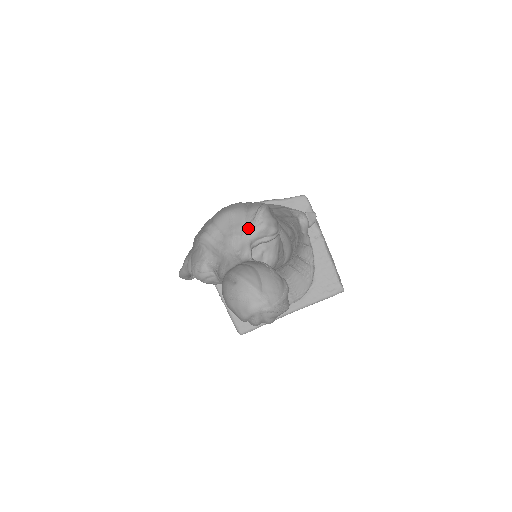
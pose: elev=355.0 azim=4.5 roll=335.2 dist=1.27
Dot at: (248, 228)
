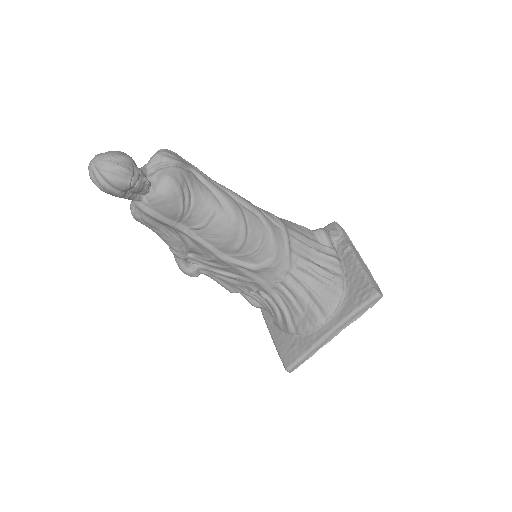
Dot at: (149, 161)
